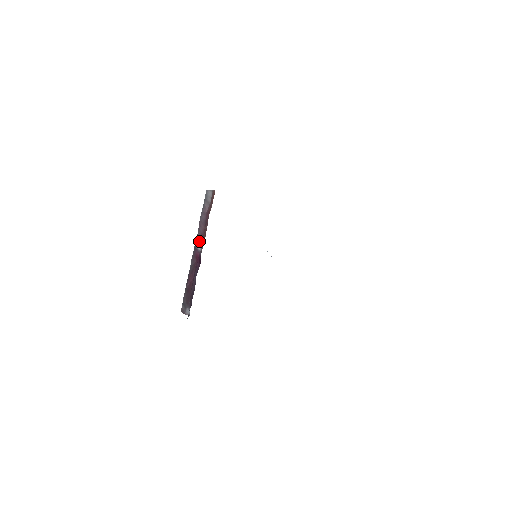
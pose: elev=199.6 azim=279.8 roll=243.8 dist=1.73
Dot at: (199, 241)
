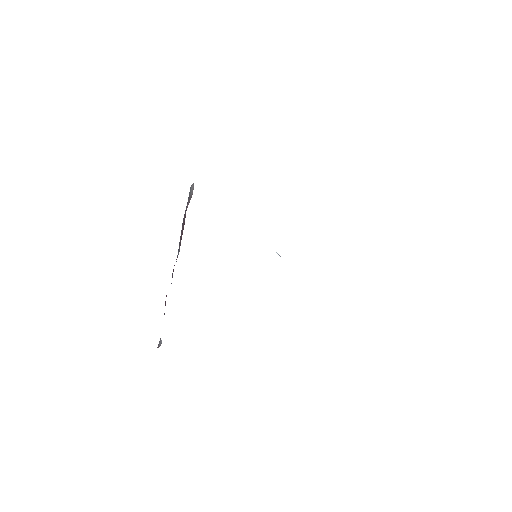
Dot at: (179, 247)
